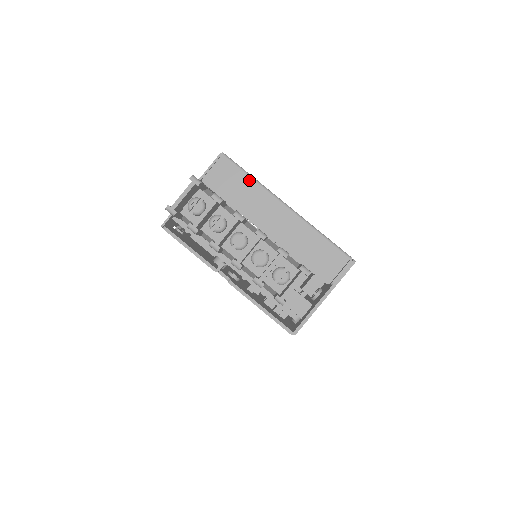
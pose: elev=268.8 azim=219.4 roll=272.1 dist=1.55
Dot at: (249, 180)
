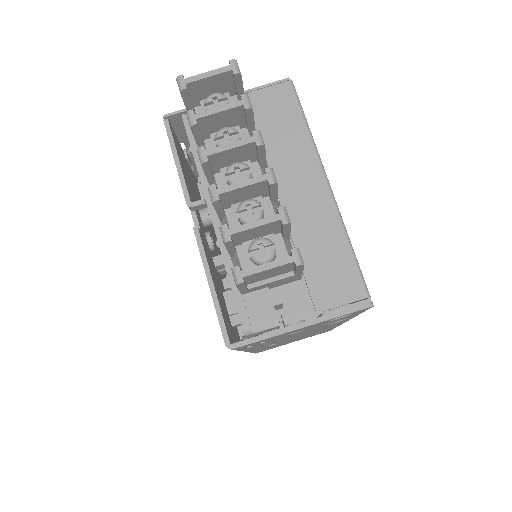
Dot at: (302, 126)
